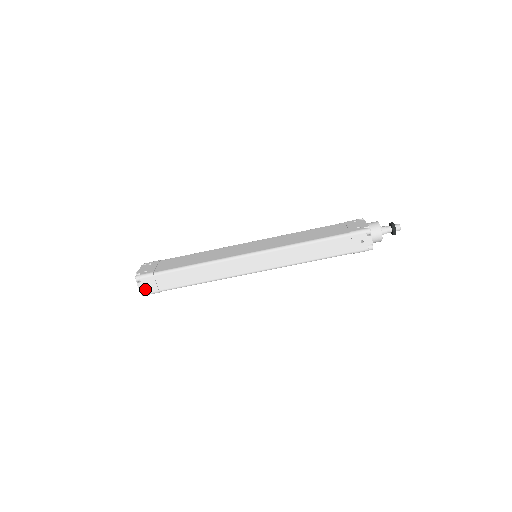
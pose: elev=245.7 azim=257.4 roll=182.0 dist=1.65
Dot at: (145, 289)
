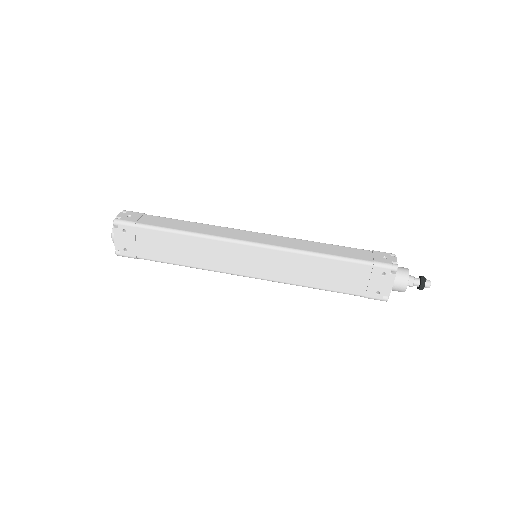
Dot at: (124, 217)
